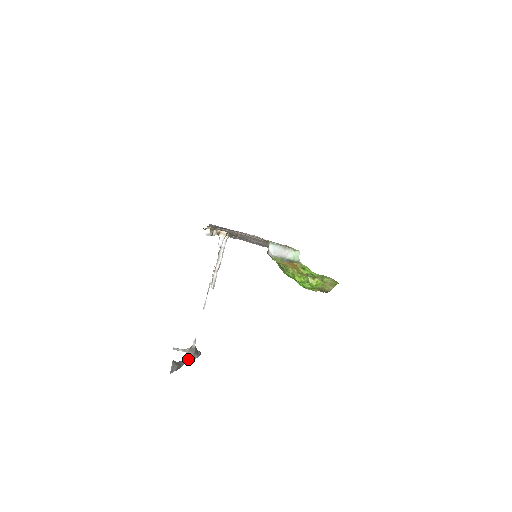
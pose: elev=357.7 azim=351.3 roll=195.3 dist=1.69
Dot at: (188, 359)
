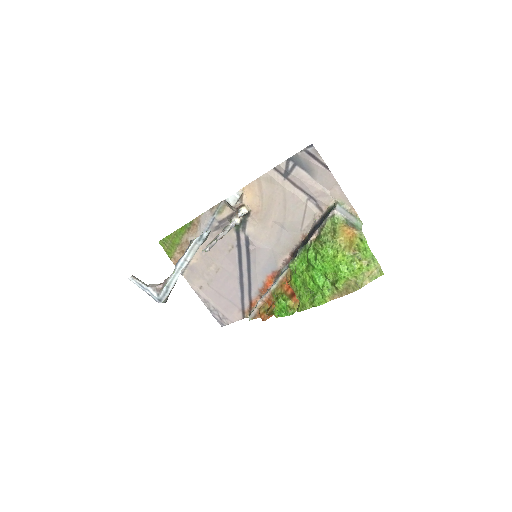
Dot at: (175, 277)
